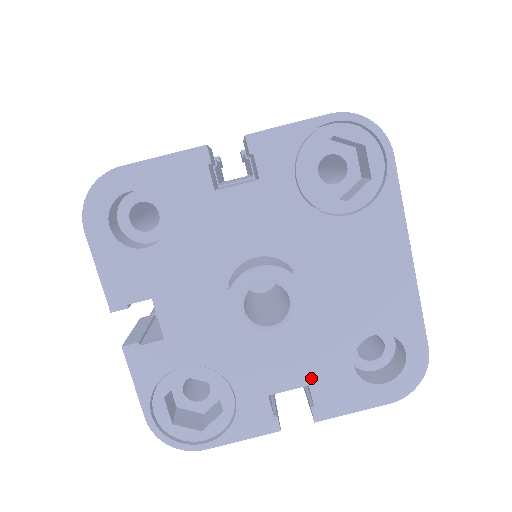
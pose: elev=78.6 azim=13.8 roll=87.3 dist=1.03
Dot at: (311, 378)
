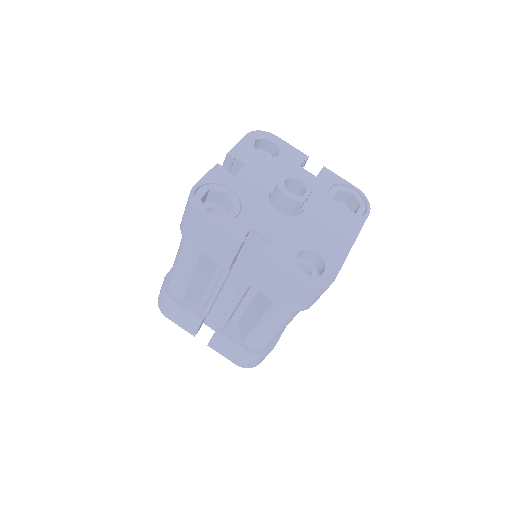
Dot at: (276, 240)
